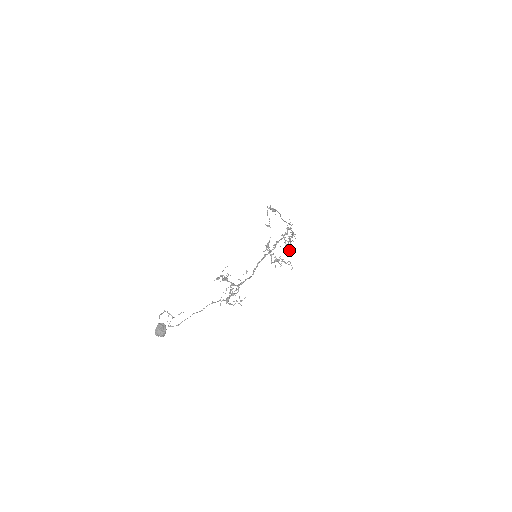
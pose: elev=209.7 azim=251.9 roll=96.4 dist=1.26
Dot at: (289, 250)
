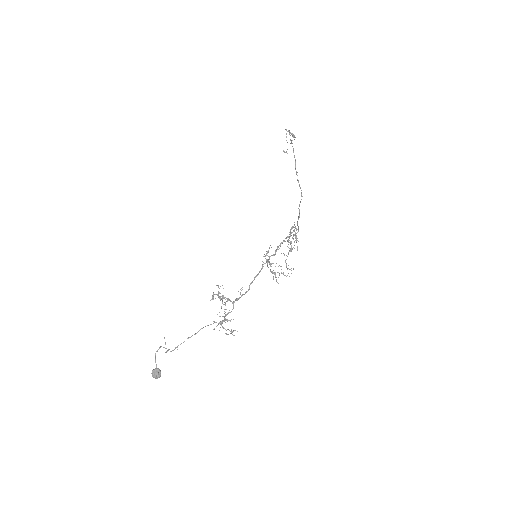
Dot at: (288, 265)
